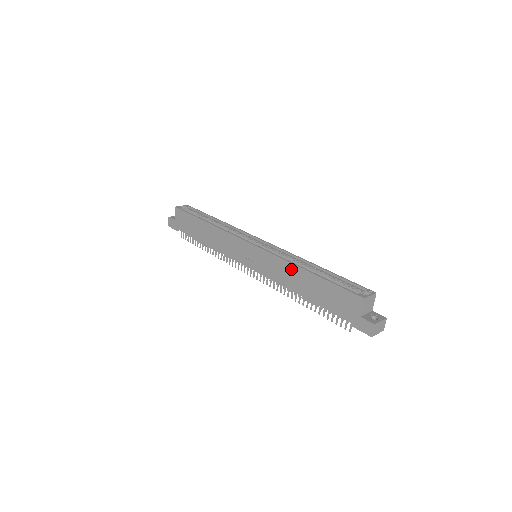
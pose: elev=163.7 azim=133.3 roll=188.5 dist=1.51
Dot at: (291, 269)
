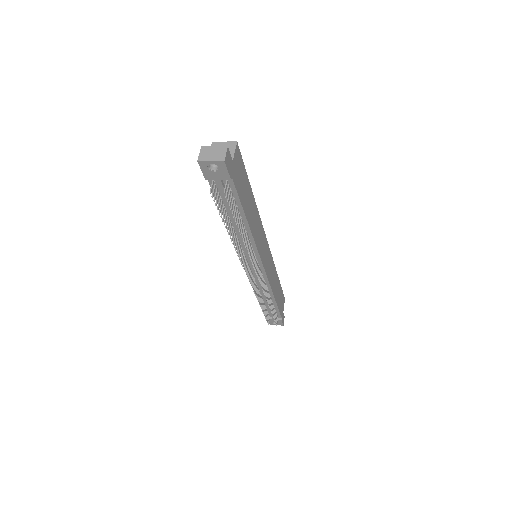
Dot at: occluded
